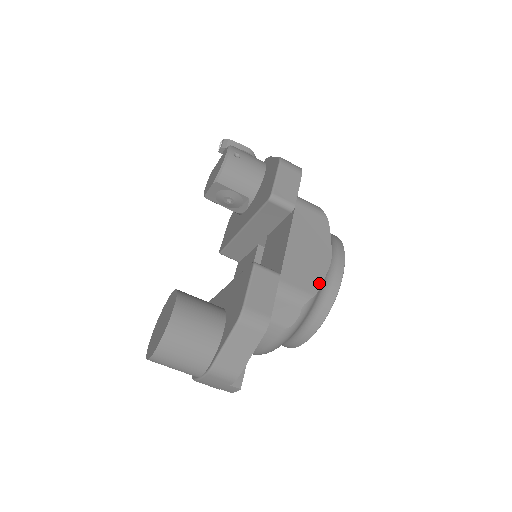
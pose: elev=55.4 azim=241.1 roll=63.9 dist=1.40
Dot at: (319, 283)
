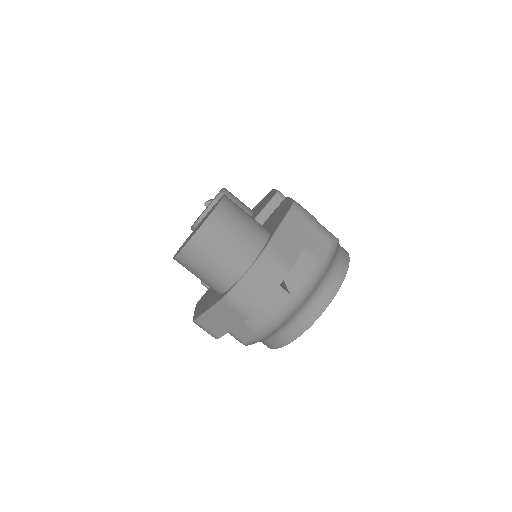
Dot at: occluded
